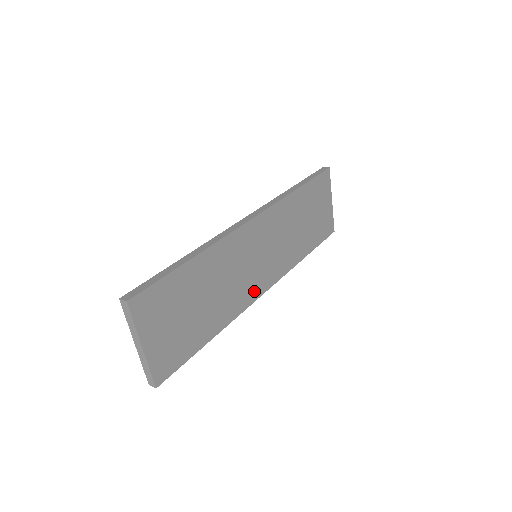
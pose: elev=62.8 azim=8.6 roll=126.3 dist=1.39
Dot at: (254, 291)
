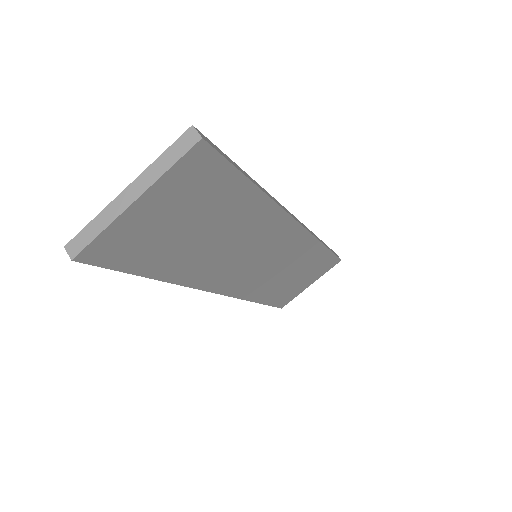
Dot at: (220, 282)
